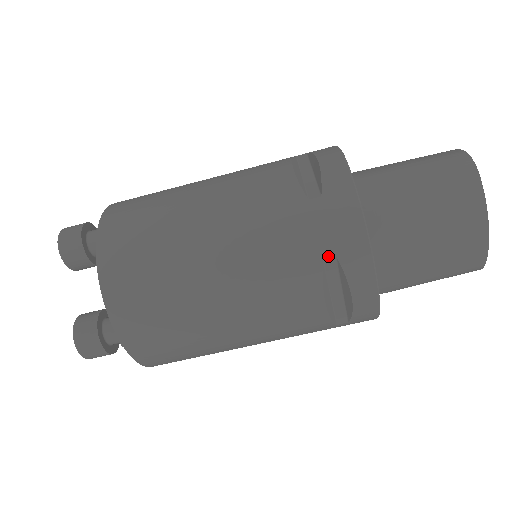
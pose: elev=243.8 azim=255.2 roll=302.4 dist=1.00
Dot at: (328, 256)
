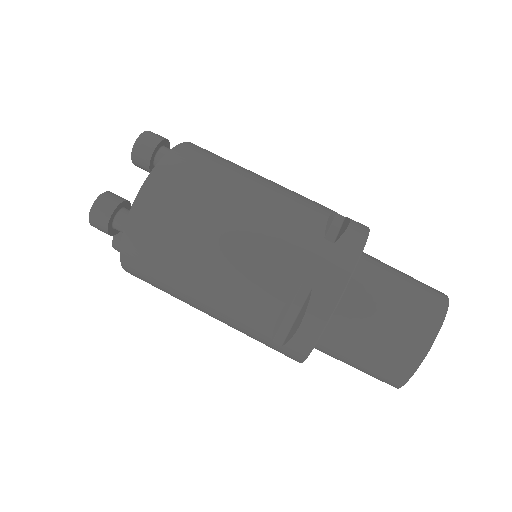
Dot at: (307, 283)
